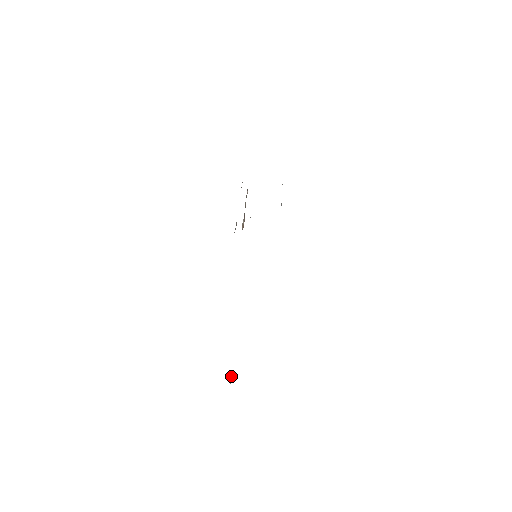
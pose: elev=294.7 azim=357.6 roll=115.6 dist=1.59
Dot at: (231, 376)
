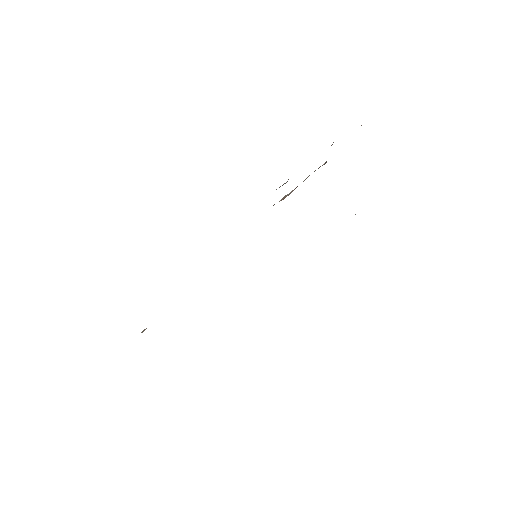
Dot at: (144, 330)
